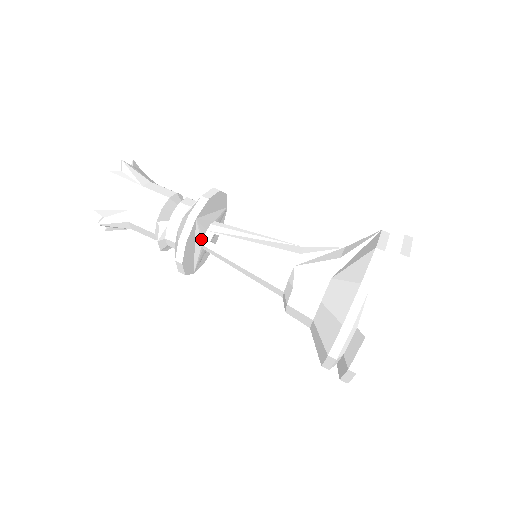
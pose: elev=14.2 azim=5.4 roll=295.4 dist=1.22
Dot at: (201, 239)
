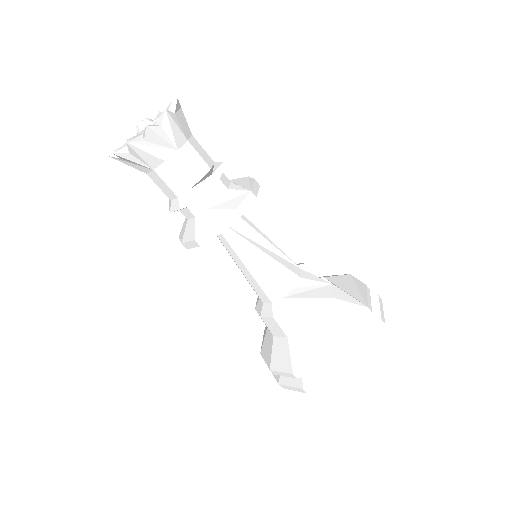
Dot at: occluded
